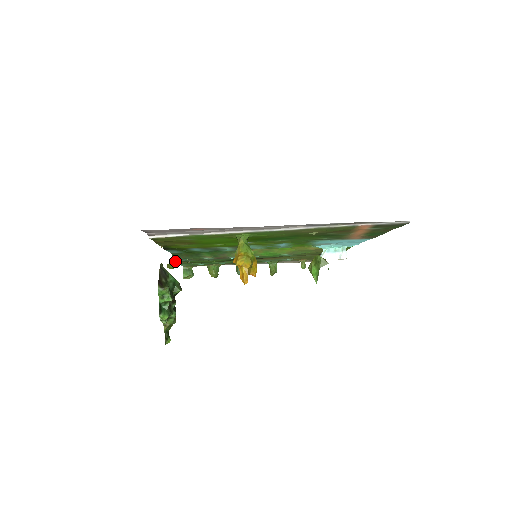
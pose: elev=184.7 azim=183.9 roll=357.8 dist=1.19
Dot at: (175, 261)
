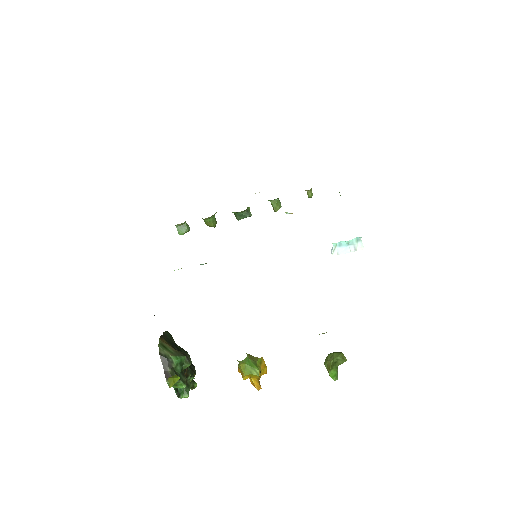
Dot at: occluded
